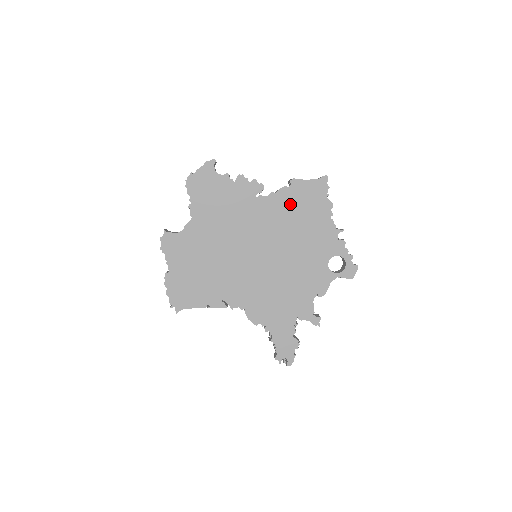
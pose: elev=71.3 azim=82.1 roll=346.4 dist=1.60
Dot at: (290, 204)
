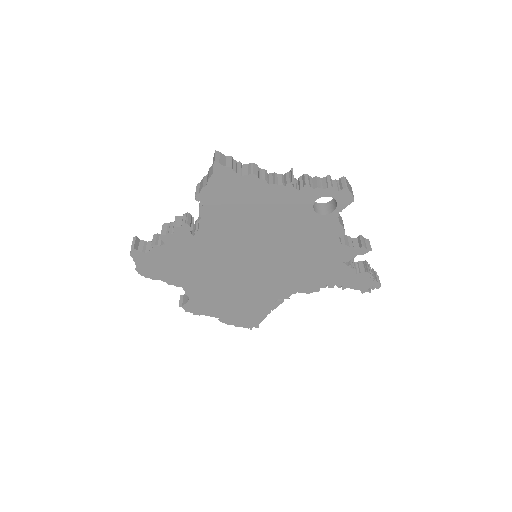
Dot at: (223, 213)
